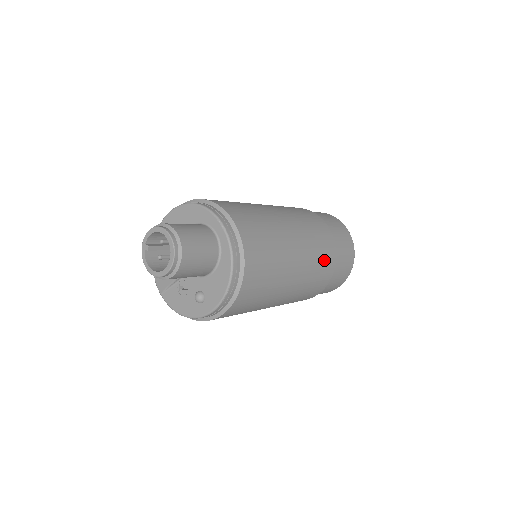
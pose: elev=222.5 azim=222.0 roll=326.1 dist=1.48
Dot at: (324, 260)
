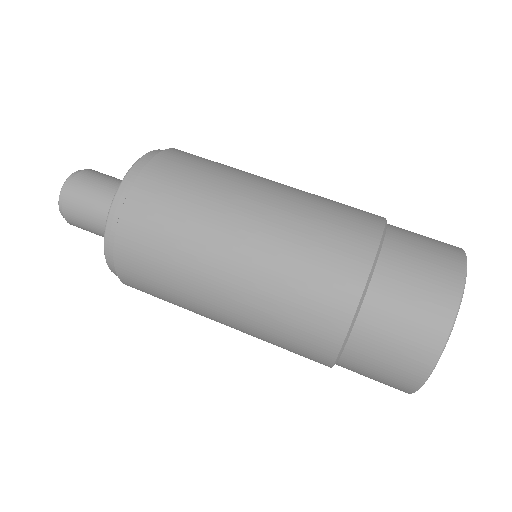
Dot at: (297, 339)
